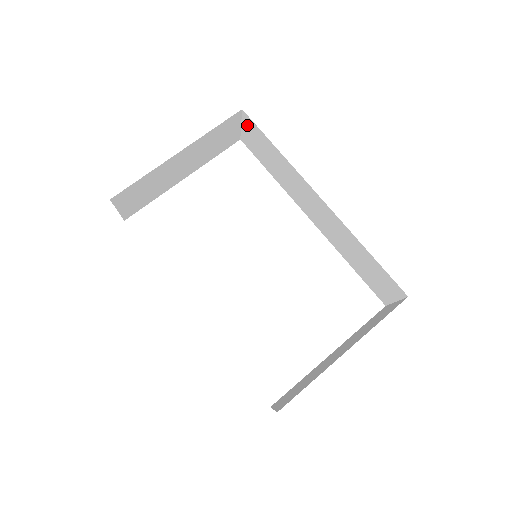
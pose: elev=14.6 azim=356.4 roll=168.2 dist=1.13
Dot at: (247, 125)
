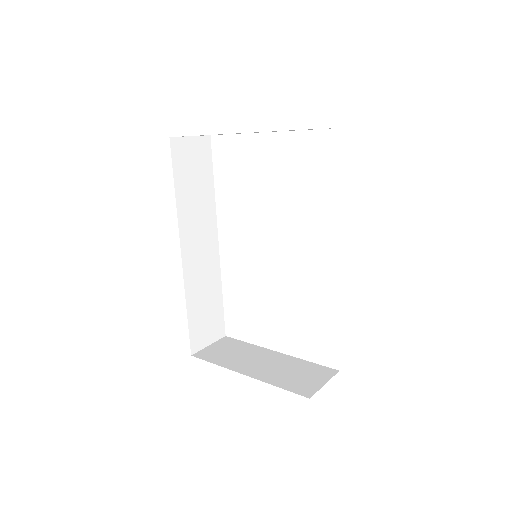
Dot at: occluded
